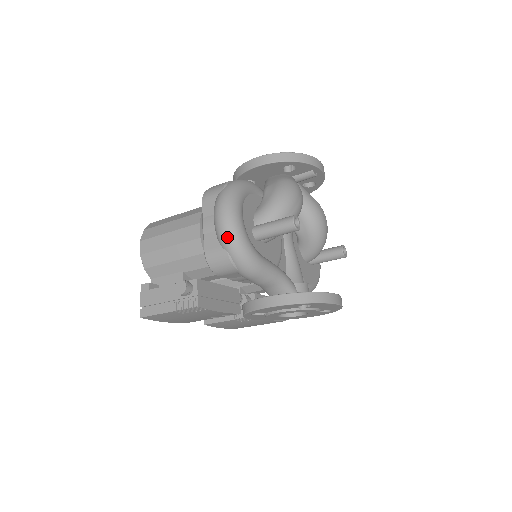
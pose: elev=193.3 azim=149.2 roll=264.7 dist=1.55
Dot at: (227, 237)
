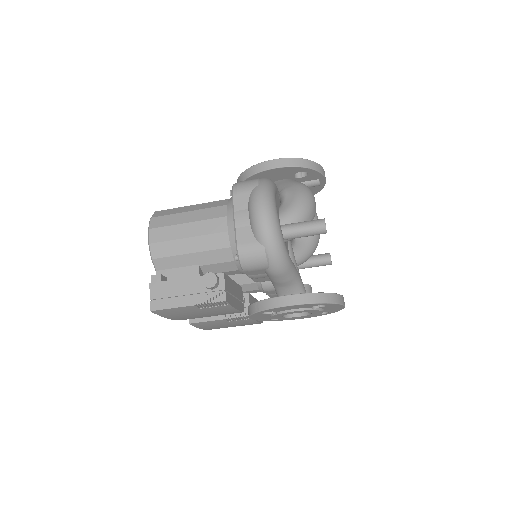
Dot at: (267, 233)
